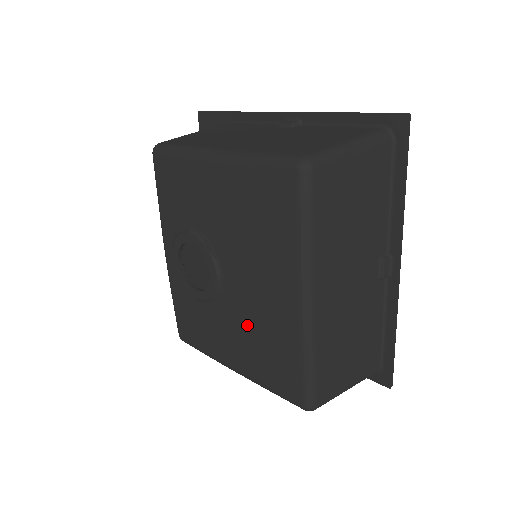
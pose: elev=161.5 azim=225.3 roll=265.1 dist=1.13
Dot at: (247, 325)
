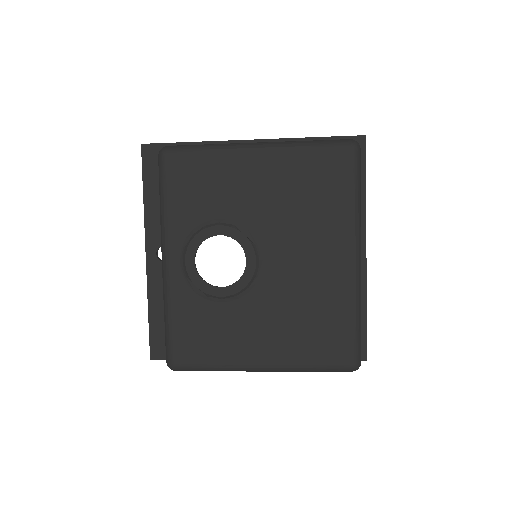
Dot at: (290, 304)
